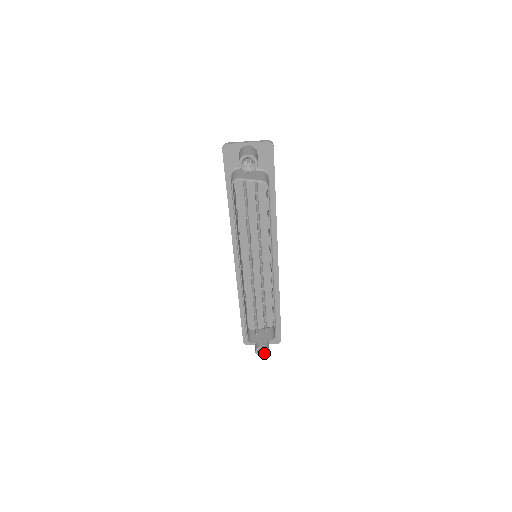
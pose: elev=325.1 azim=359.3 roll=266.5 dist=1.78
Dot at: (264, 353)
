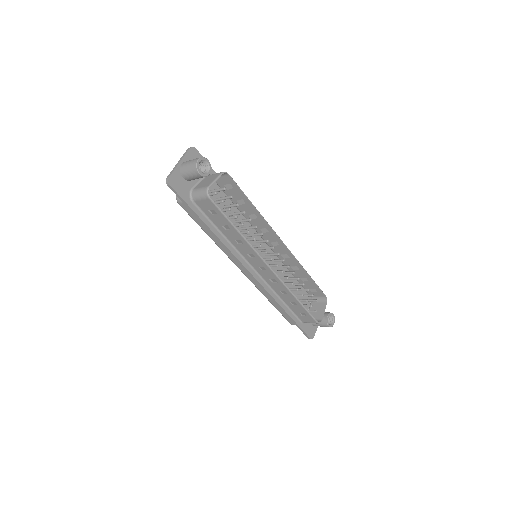
Dot at: (331, 321)
